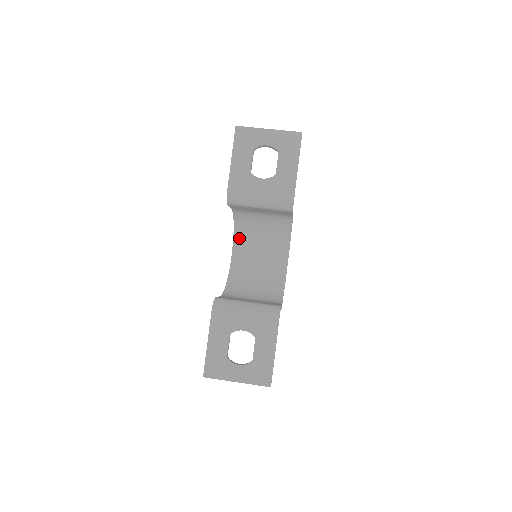
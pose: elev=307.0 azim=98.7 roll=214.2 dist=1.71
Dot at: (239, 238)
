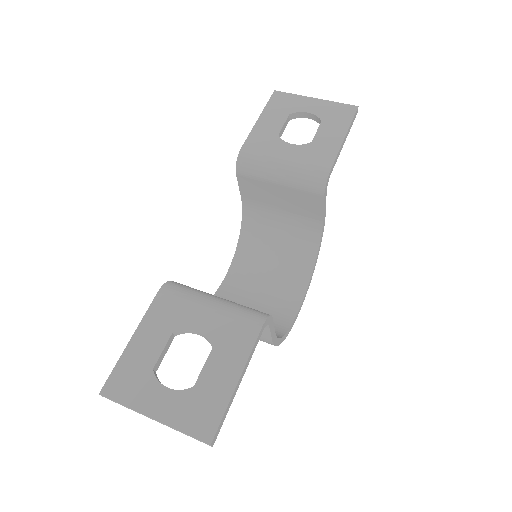
Dot at: (242, 256)
